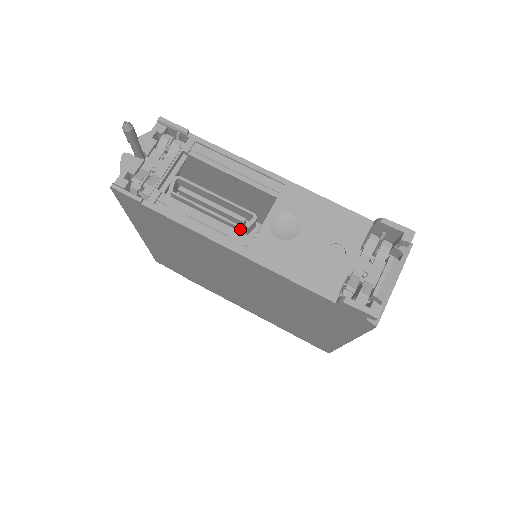
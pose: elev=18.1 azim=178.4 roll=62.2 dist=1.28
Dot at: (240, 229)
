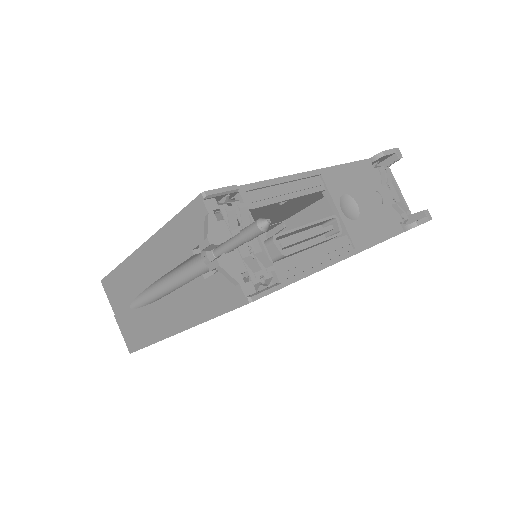
Dot at: occluded
